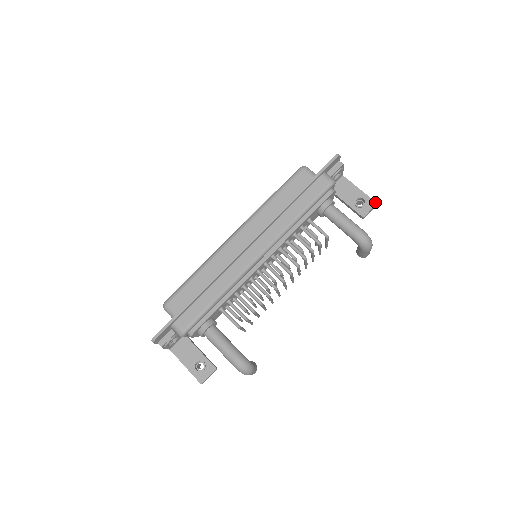
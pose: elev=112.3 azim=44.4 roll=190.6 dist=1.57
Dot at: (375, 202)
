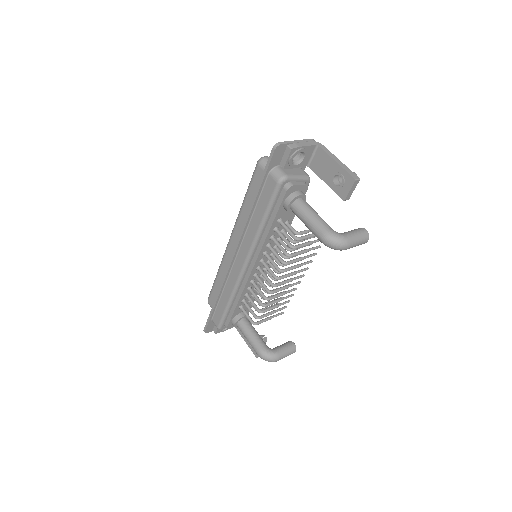
Dot at: (353, 178)
